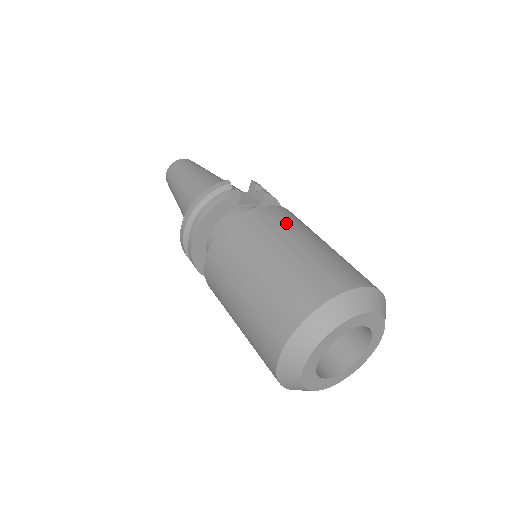
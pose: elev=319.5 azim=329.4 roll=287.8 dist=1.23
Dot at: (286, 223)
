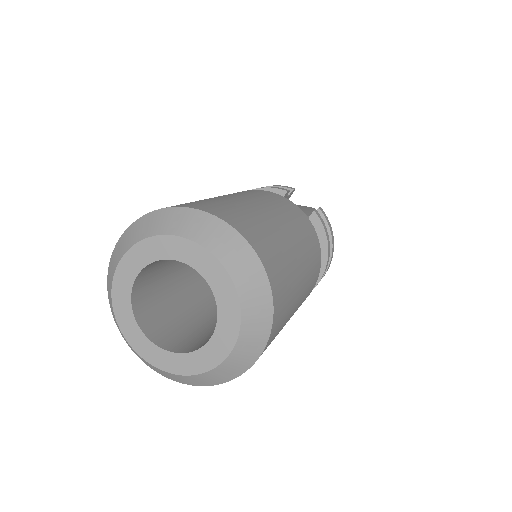
Dot at: (277, 204)
